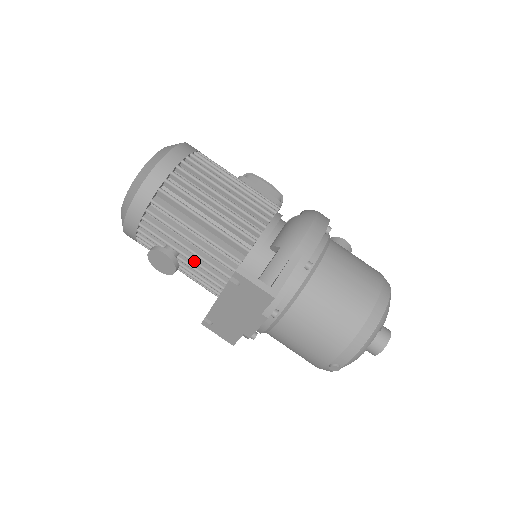
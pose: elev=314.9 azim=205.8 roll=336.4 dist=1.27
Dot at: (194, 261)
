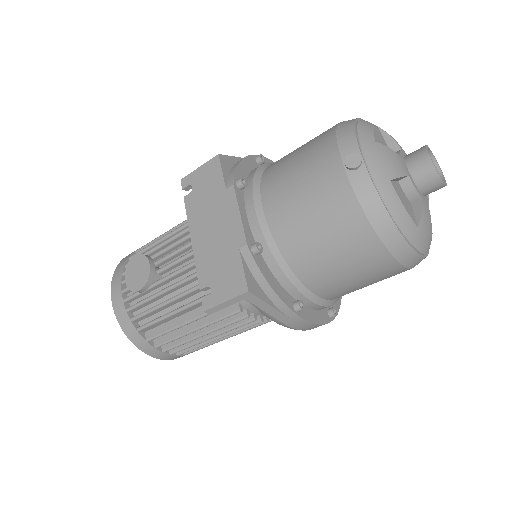
Dot at: (170, 253)
